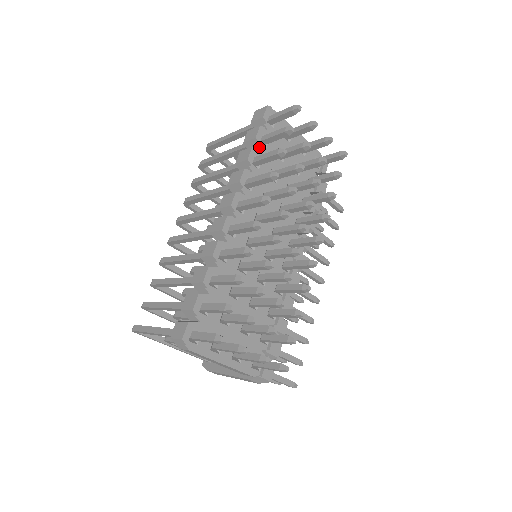
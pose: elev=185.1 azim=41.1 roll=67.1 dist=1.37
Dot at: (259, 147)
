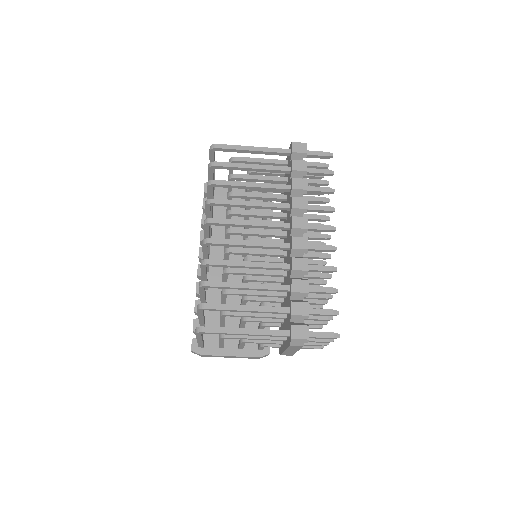
Dot at: occluded
